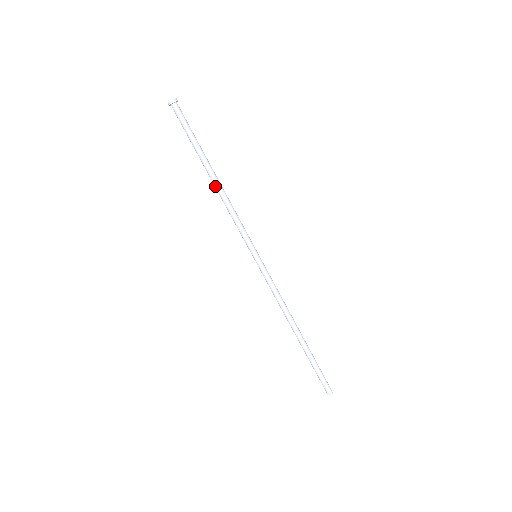
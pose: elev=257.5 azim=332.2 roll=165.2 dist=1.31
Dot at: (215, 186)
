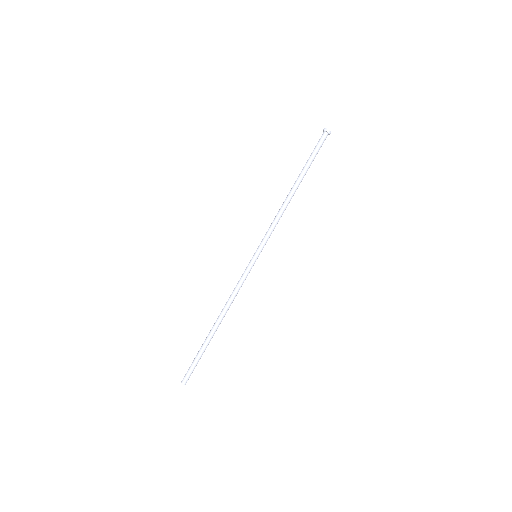
Dot at: (290, 196)
